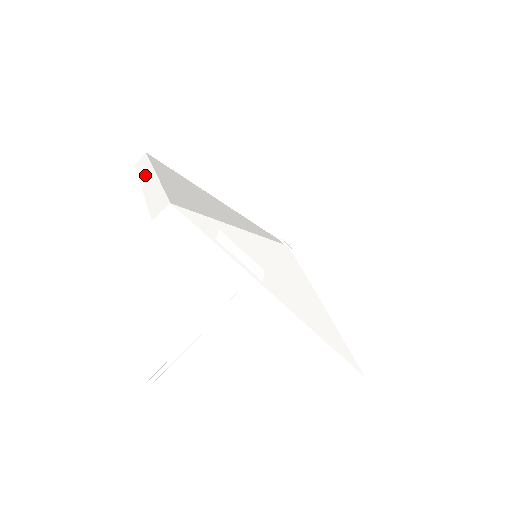
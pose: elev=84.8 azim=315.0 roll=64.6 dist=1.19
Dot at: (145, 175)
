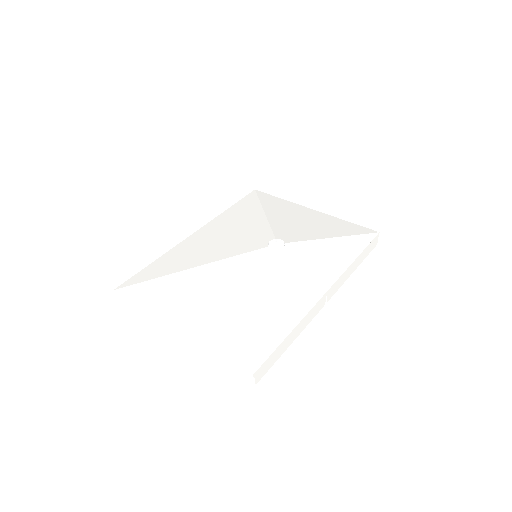
Dot at: (163, 326)
